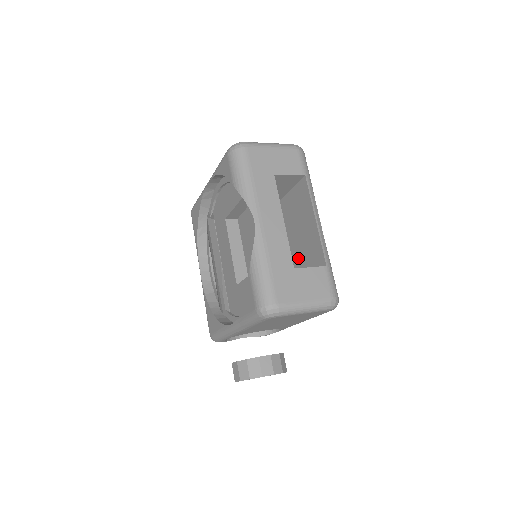
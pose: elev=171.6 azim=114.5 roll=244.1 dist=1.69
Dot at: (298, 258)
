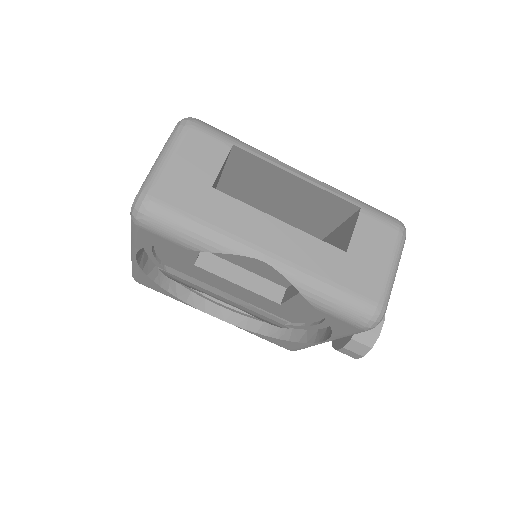
Dot at: (305, 220)
